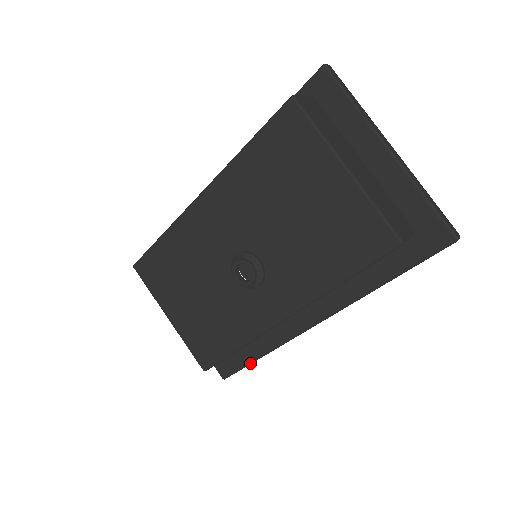
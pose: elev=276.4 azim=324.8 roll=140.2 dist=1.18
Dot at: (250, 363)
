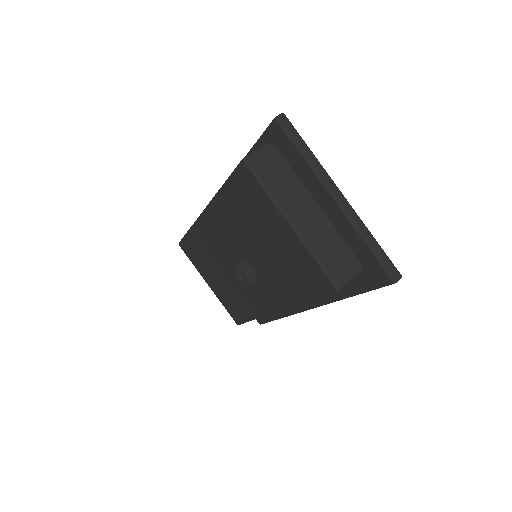
Dot at: occluded
